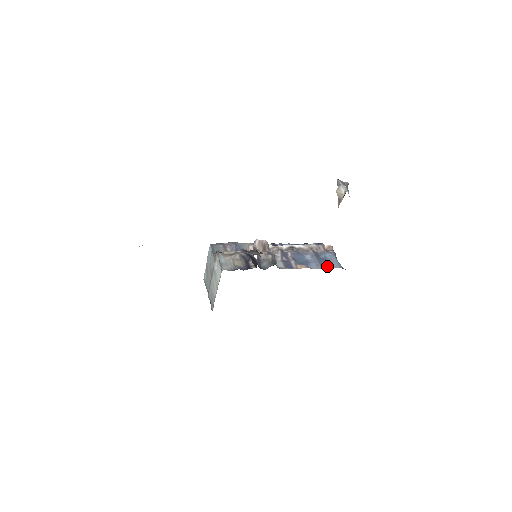
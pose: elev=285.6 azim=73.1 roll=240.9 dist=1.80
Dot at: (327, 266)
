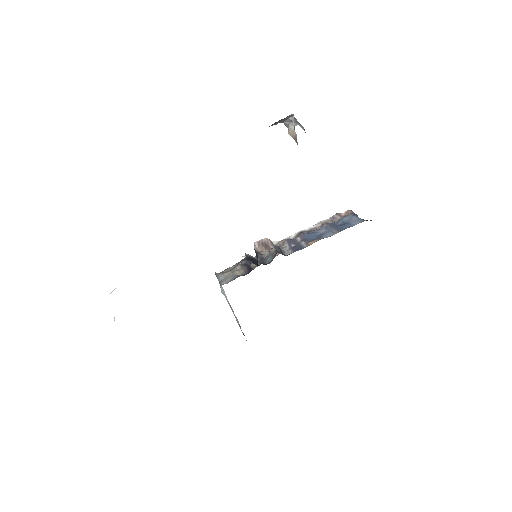
Dot at: (346, 228)
